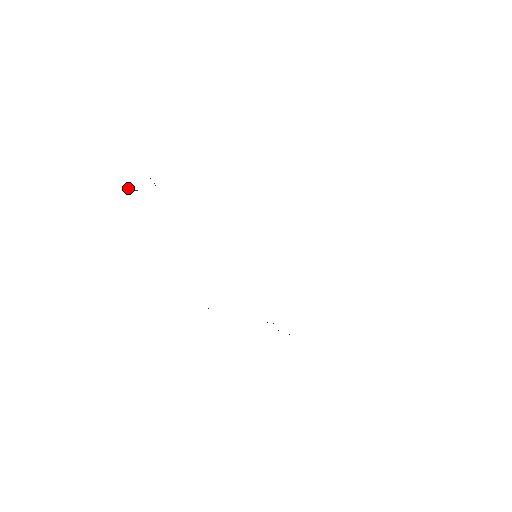
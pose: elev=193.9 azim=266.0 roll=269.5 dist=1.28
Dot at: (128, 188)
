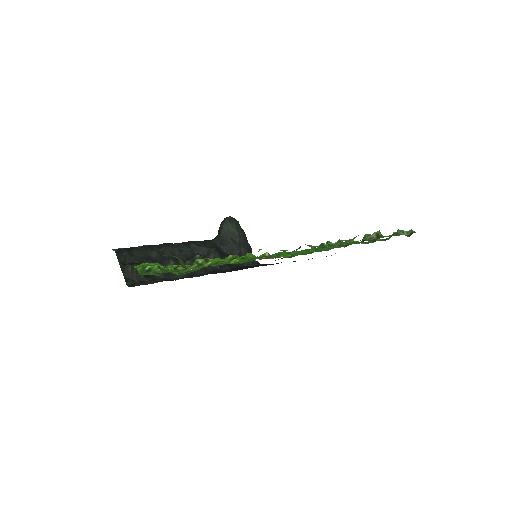
Dot at: occluded
